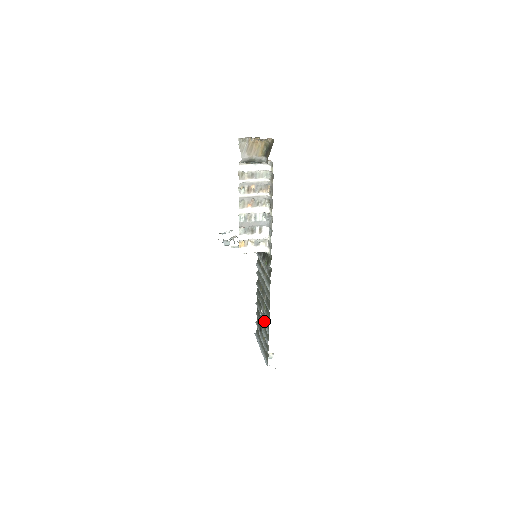
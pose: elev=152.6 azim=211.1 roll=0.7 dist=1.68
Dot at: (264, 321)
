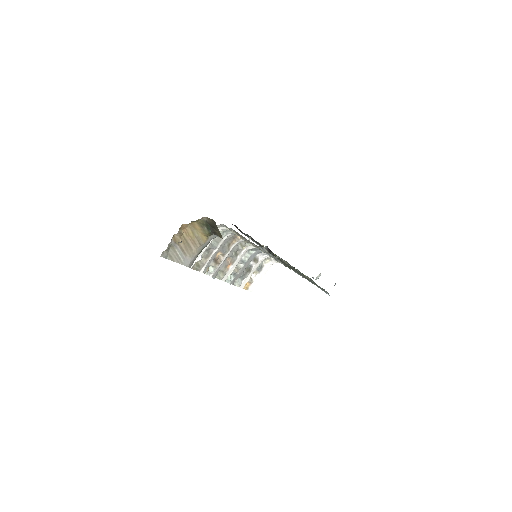
Dot at: occluded
